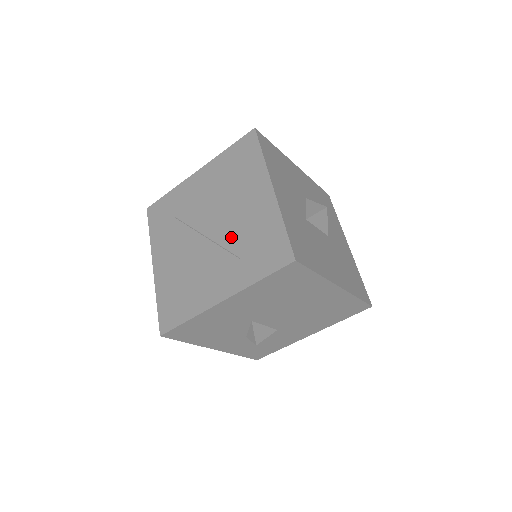
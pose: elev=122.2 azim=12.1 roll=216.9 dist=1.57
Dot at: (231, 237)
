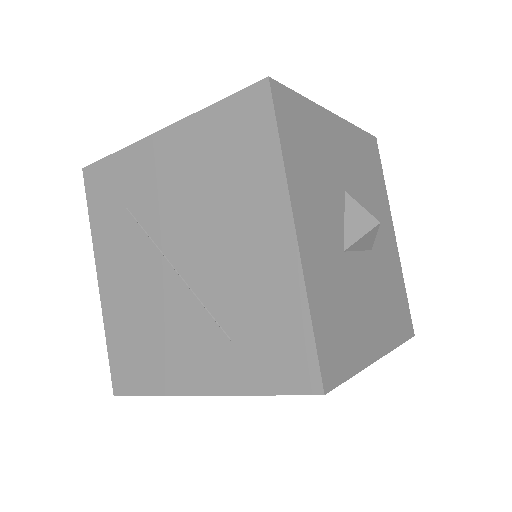
Dot at: (217, 293)
